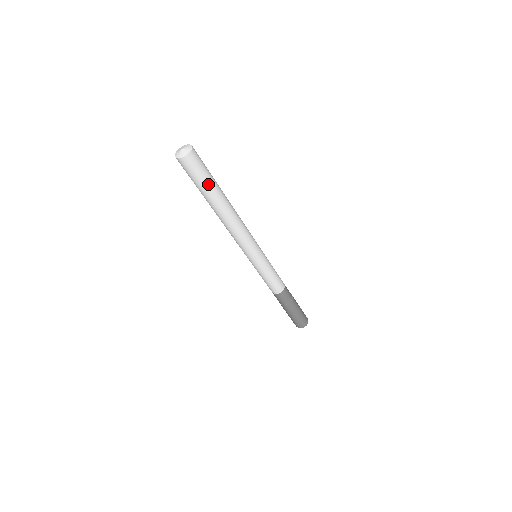
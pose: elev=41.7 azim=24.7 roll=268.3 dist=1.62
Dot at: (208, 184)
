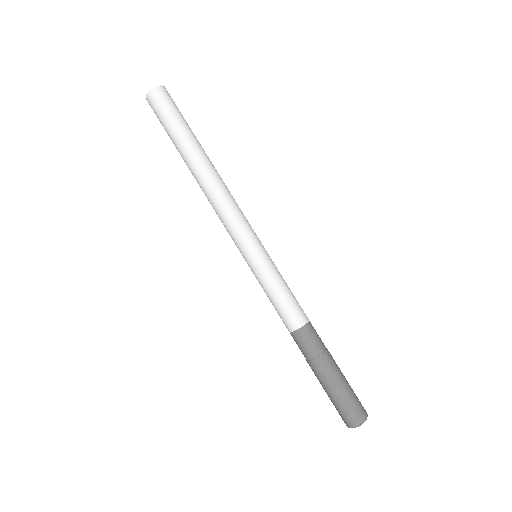
Dot at: (176, 128)
